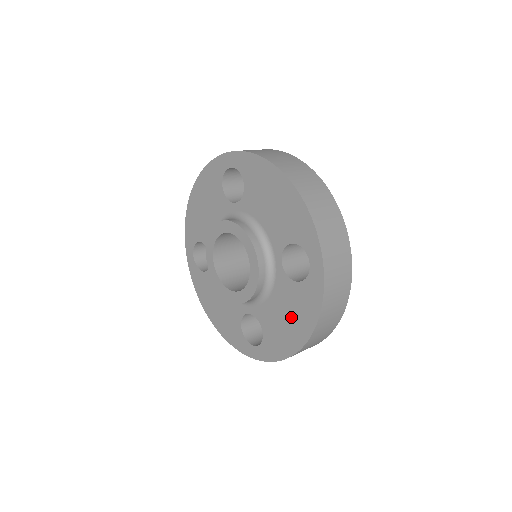
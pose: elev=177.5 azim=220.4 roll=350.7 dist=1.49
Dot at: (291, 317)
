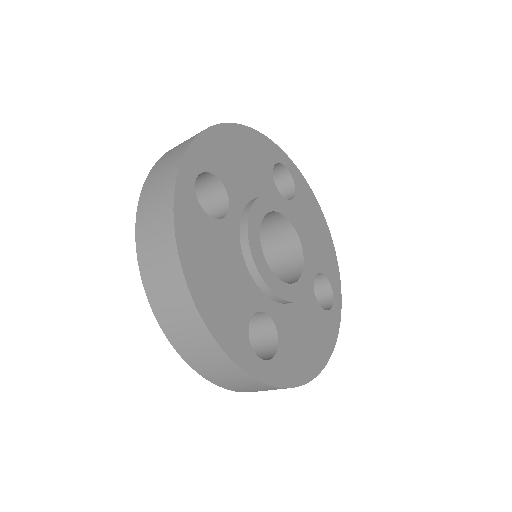
Dot at: occluded
